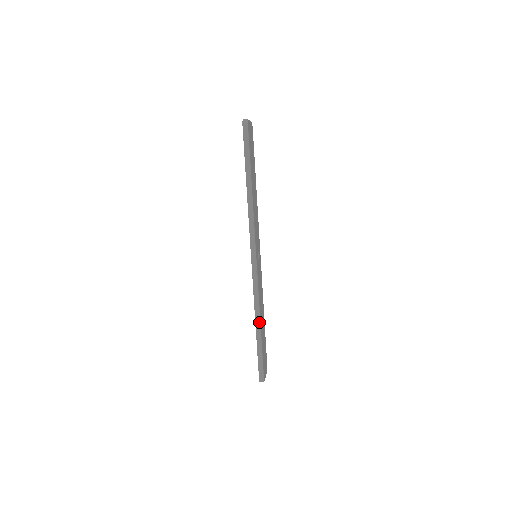
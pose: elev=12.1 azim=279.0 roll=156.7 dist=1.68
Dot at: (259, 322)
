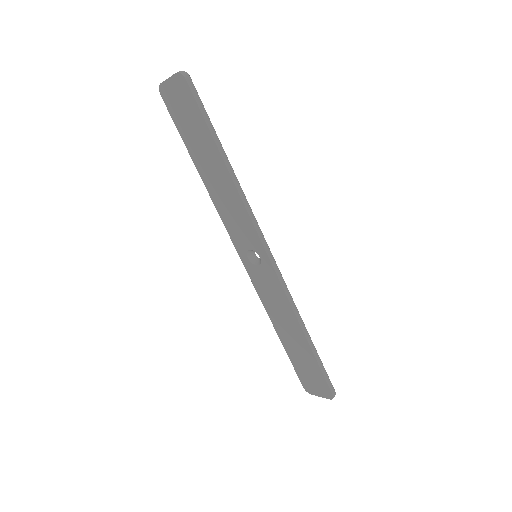
Dot at: (306, 329)
